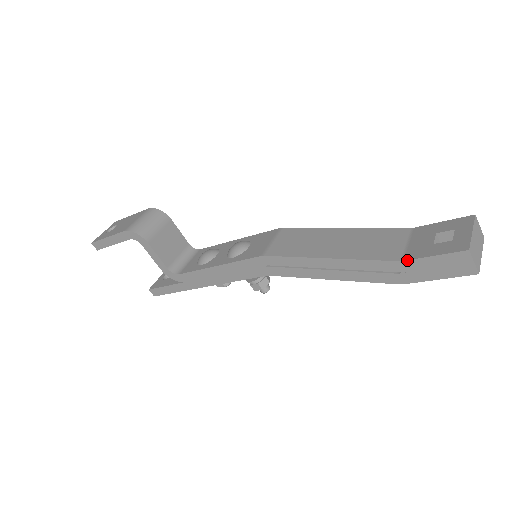
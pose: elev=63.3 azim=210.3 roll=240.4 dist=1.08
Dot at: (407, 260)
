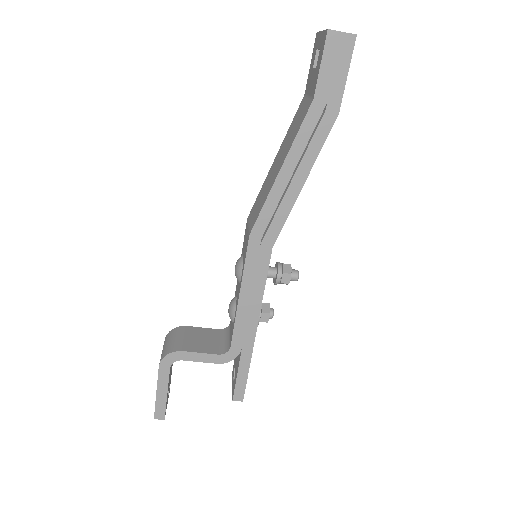
Dot at: (314, 93)
